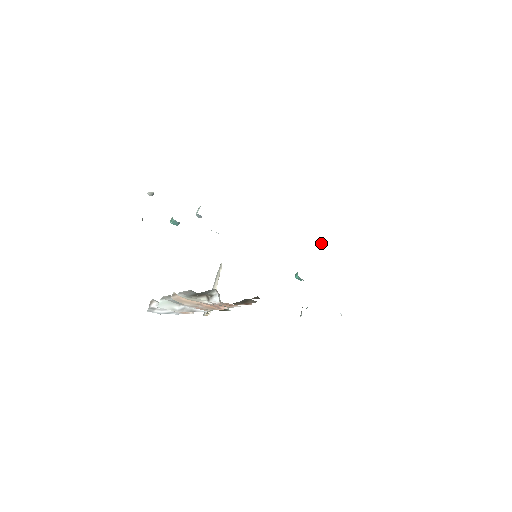
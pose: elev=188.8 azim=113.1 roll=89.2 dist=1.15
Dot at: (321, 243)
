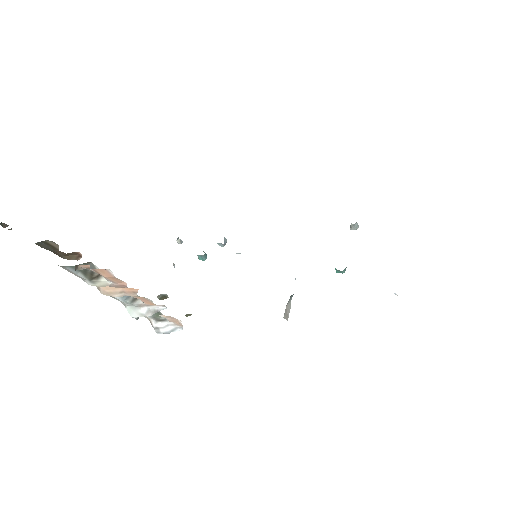
Dot at: (354, 226)
